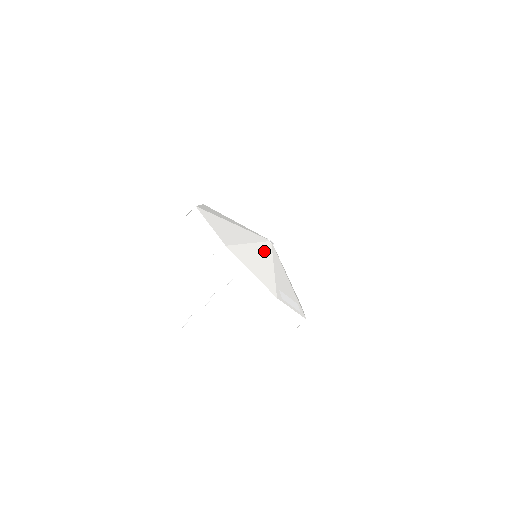
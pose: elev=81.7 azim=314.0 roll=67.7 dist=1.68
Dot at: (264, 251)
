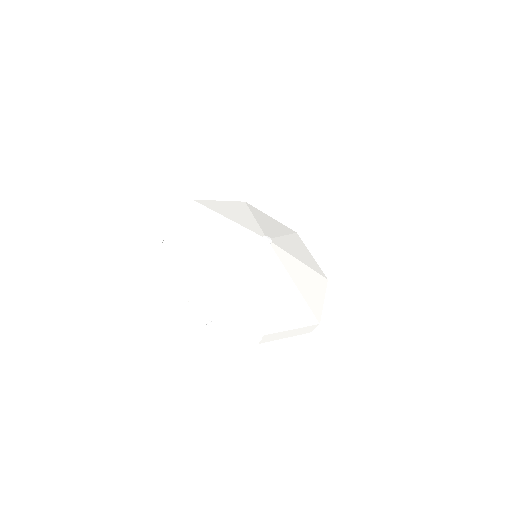
Dot at: (253, 266)
